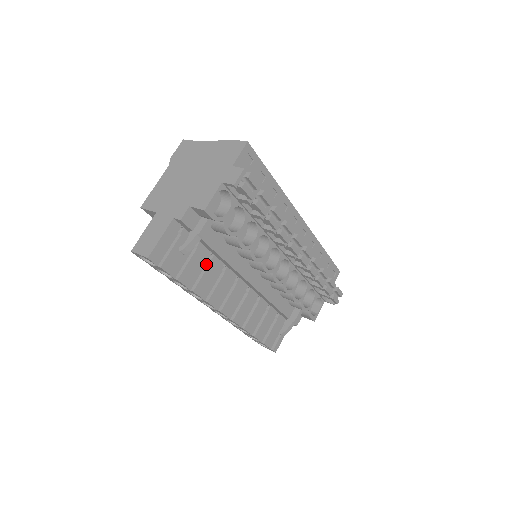
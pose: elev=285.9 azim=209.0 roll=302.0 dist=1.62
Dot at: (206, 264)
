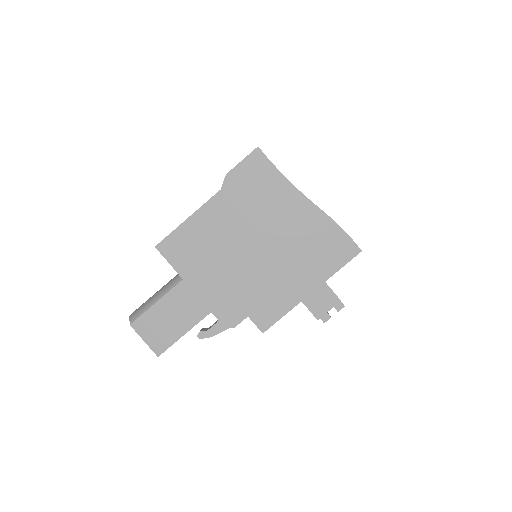
Dot at: occluded
